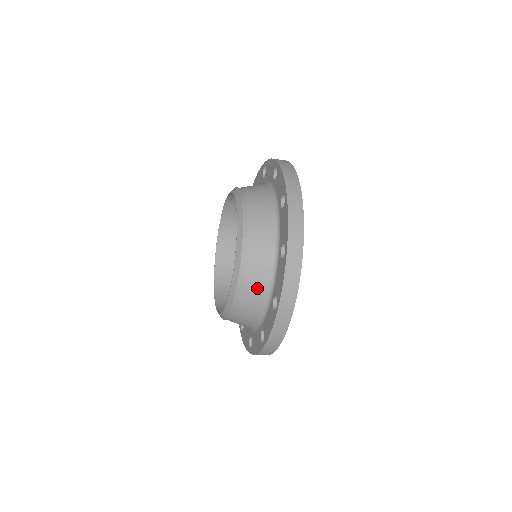
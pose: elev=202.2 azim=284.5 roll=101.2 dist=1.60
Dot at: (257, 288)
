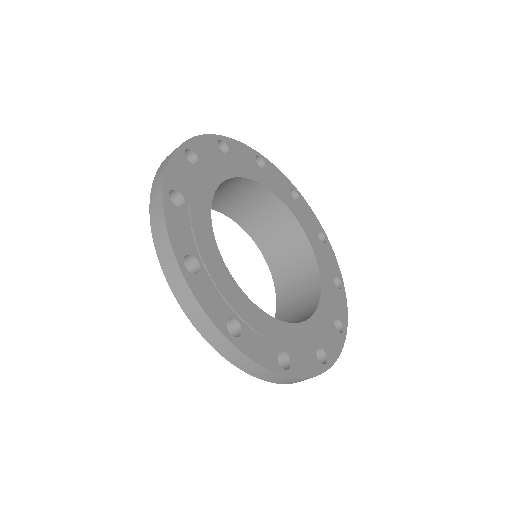
Dot at: occluded
